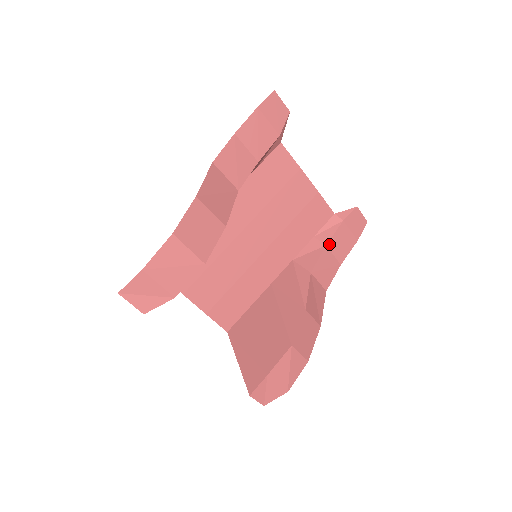
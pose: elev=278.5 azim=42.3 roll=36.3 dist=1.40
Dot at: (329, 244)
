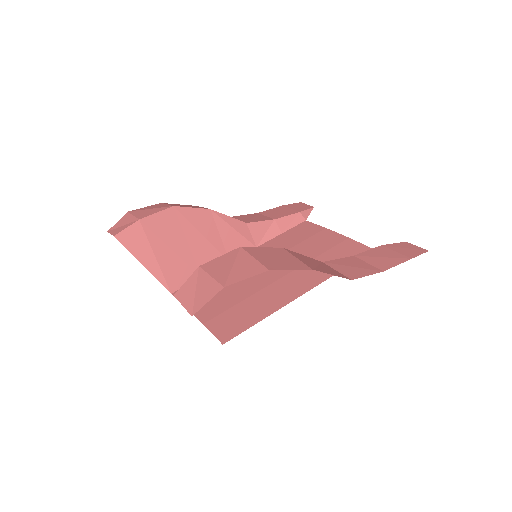
Dot at: (359, 256)
